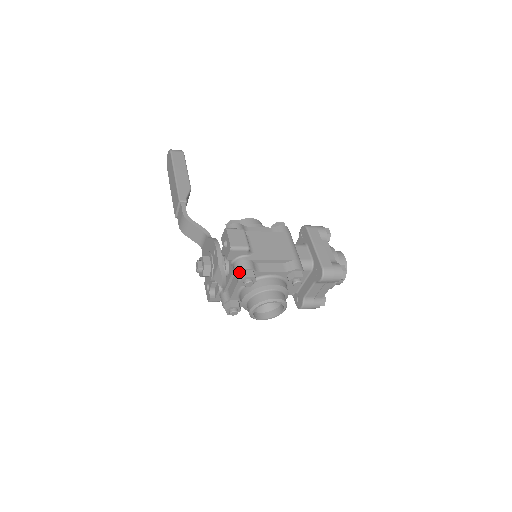
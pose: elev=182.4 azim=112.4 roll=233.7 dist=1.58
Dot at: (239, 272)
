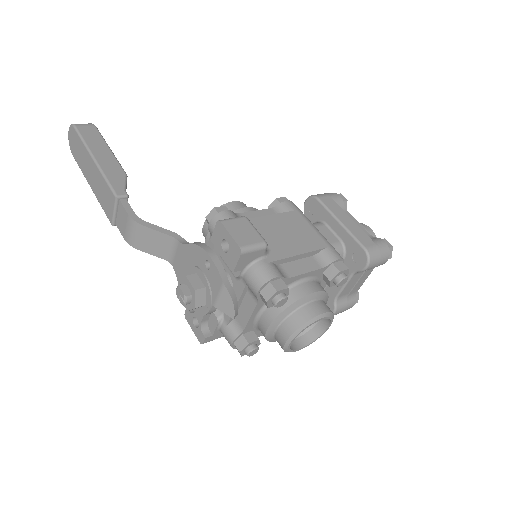
Dot at: (261, 287)
